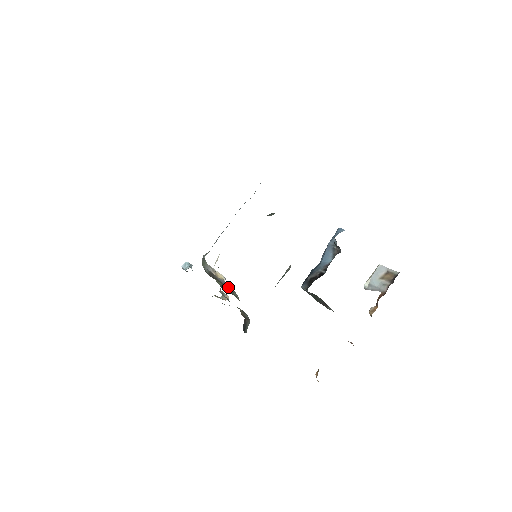
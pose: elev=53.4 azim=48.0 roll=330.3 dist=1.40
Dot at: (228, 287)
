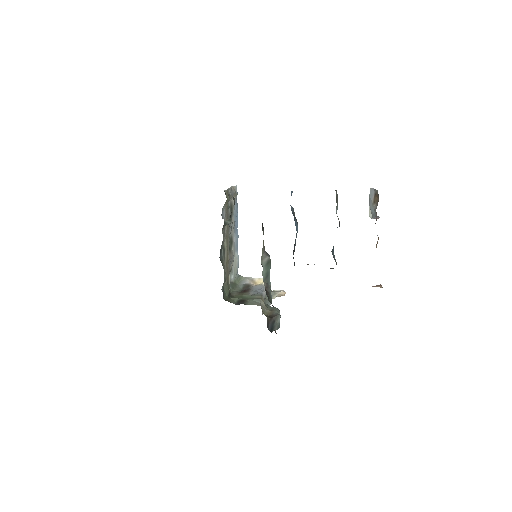
Dot at: (256, 293)
